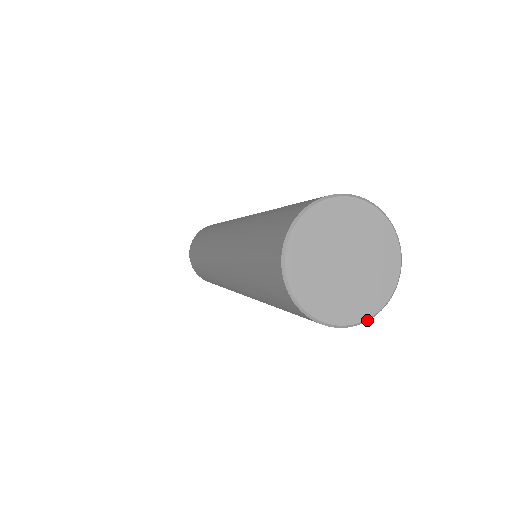
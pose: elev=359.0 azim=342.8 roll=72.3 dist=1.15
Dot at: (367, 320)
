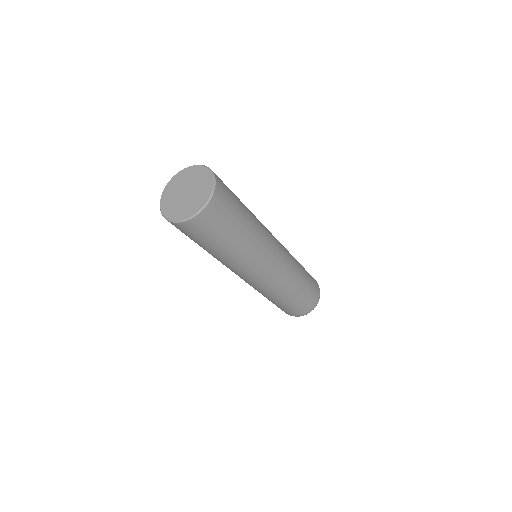
Dot at: (197, 214)
